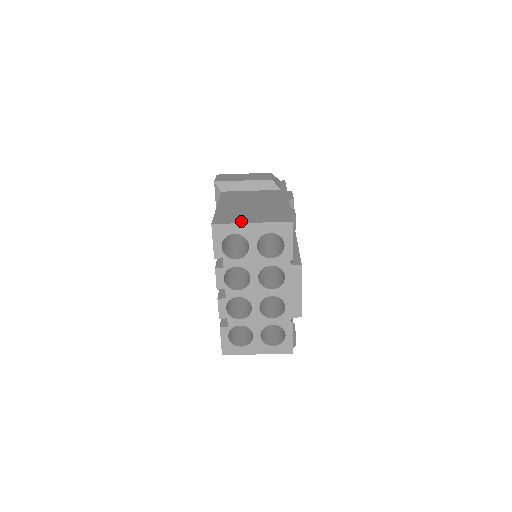
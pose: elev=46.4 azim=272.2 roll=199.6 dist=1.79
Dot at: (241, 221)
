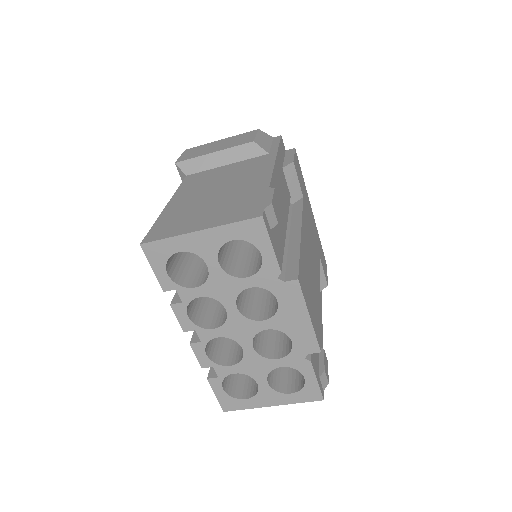
Dot at: (184, 230)
